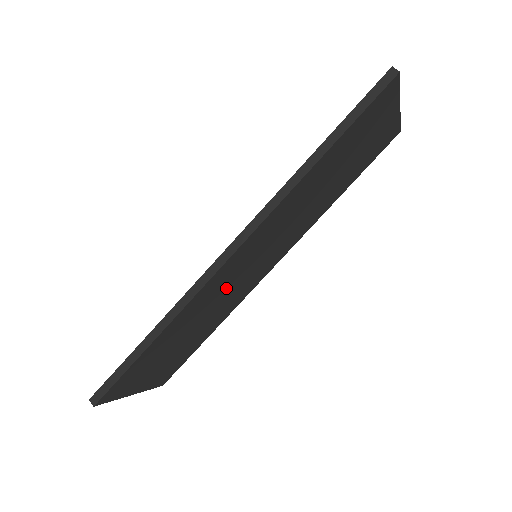
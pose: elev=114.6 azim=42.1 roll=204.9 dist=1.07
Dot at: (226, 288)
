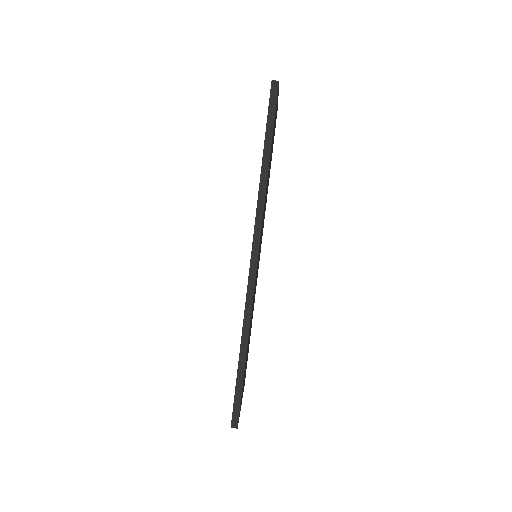
Dot at: occluded
